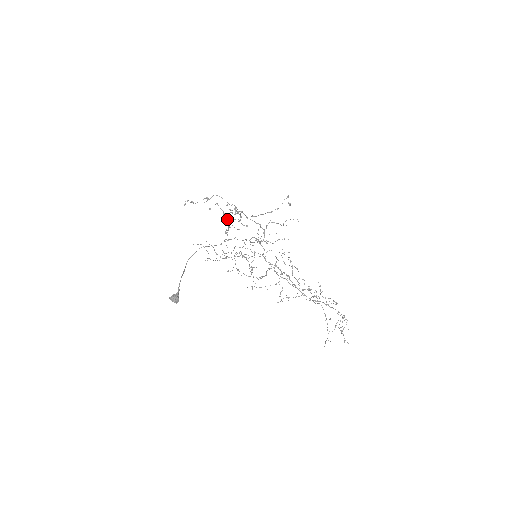
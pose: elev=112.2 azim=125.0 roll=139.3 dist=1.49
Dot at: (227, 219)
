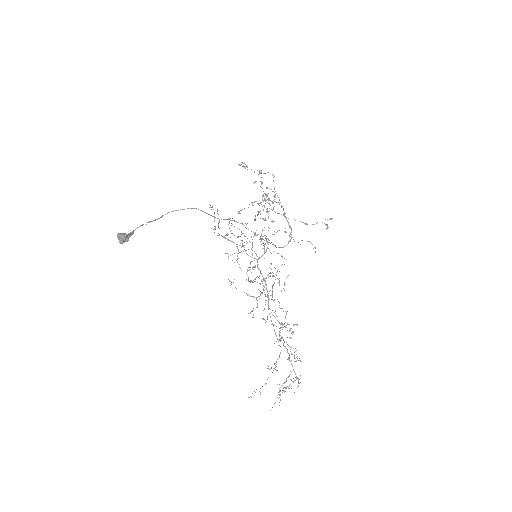
Dot at: (254, 201)
